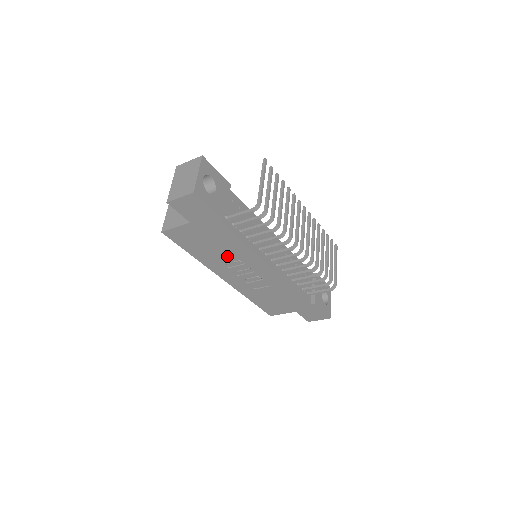
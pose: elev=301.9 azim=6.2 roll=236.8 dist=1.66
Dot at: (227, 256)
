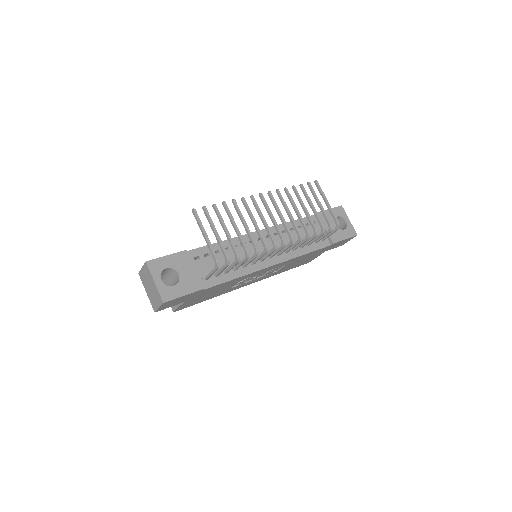
Dot at: (233, 285)
